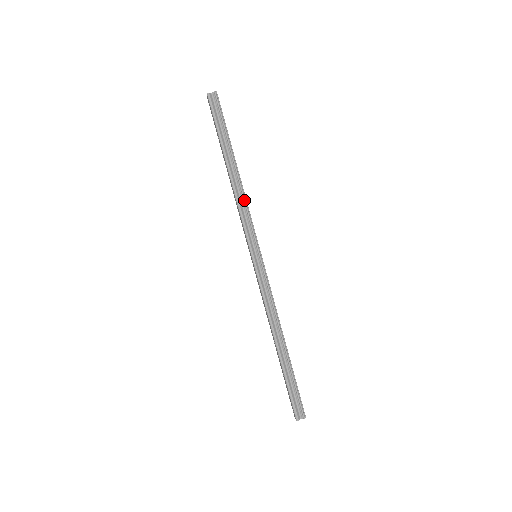
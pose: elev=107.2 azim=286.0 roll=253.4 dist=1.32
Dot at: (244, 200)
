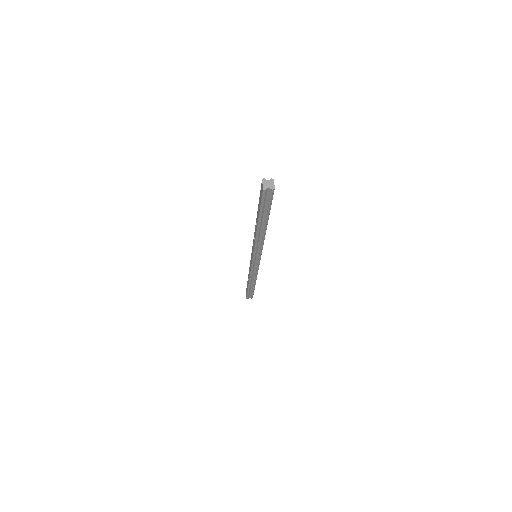
Dot at: occluded
